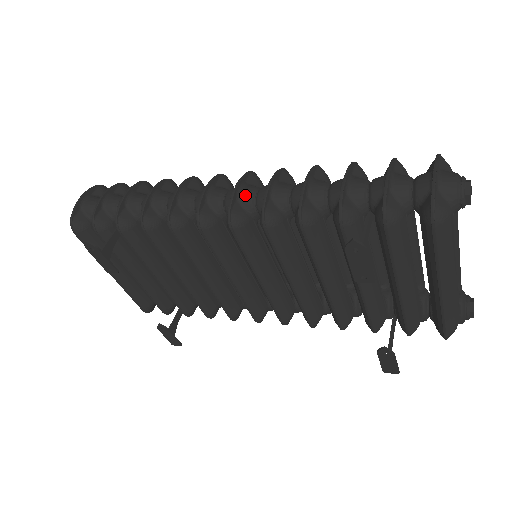
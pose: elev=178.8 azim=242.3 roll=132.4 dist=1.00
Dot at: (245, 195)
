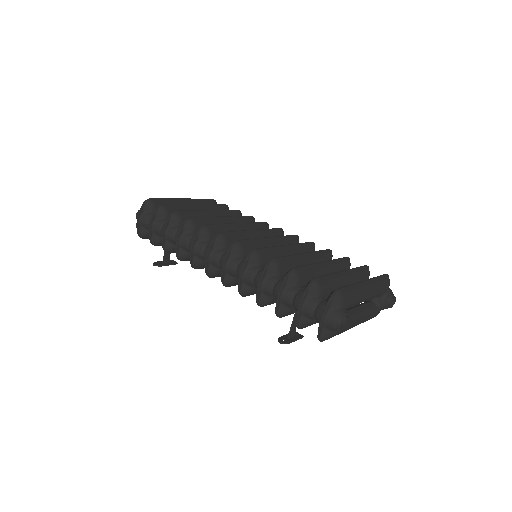
Dot at: (230, 271)
